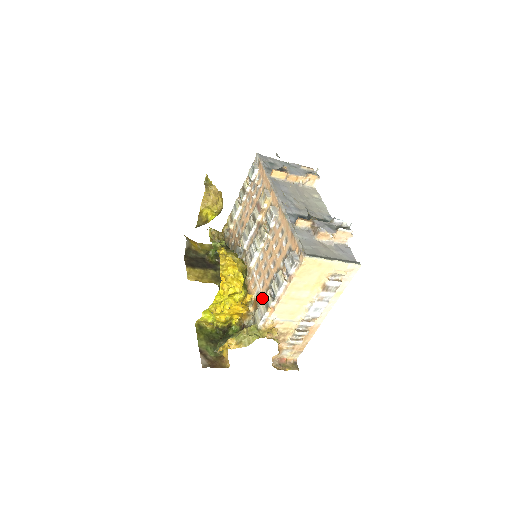
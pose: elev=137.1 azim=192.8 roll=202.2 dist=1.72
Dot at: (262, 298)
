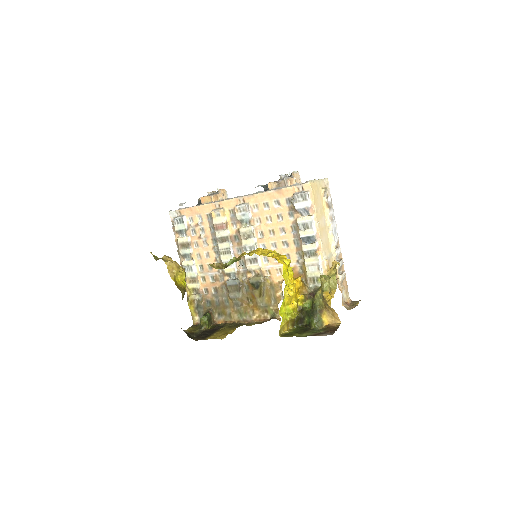
Dot at: (300, 261)
